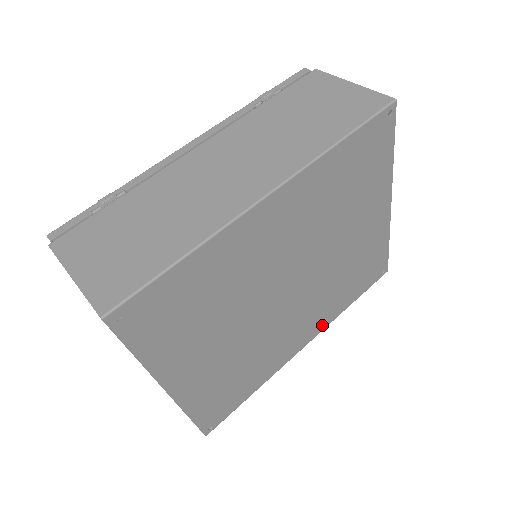
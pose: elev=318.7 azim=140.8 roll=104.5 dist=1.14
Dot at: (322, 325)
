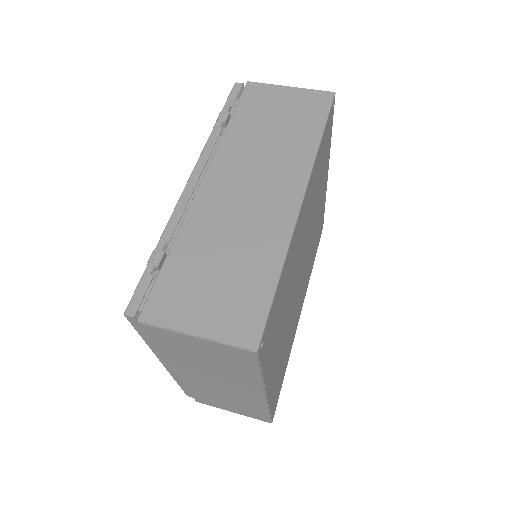
Dot at: (306, 290)
